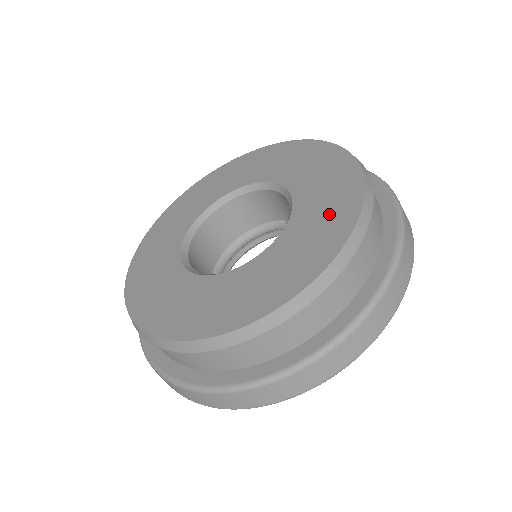
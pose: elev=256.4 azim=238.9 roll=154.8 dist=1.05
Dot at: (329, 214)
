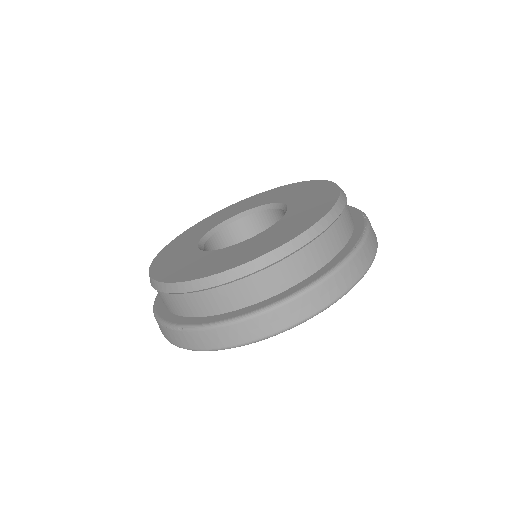
Dot at: (312, 209)
